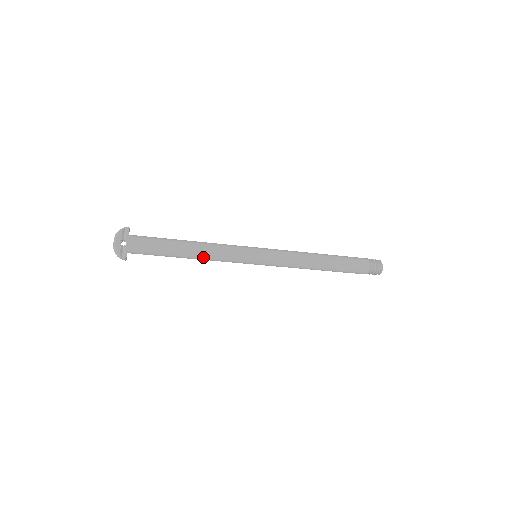
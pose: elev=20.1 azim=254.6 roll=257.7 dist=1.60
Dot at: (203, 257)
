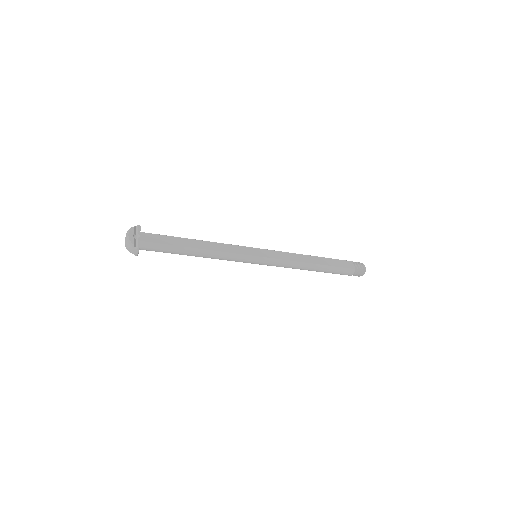
Dot at: (210, 252)
